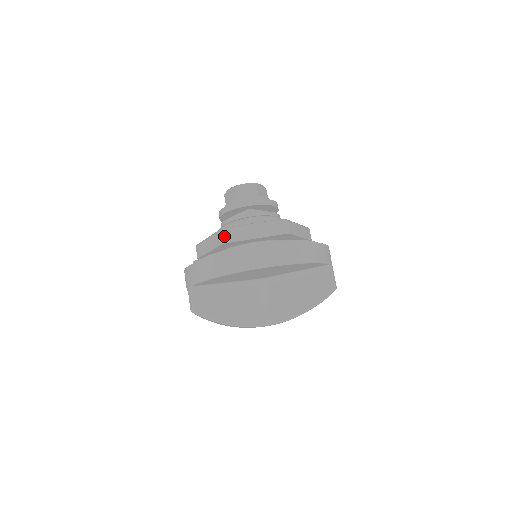
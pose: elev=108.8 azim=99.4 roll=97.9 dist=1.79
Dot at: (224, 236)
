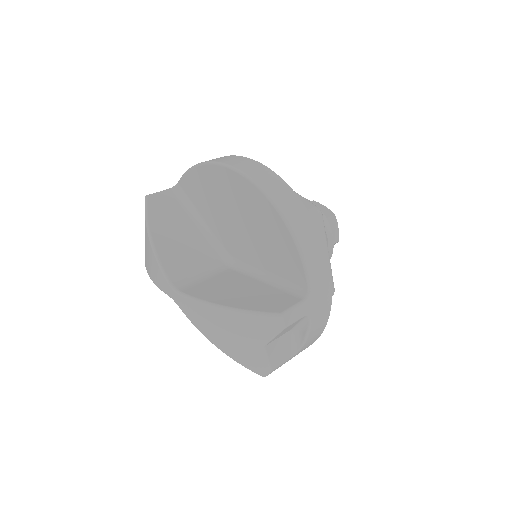
Dot at: occluded
